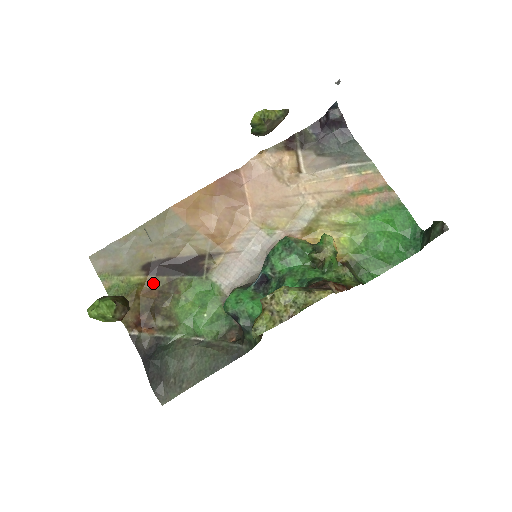
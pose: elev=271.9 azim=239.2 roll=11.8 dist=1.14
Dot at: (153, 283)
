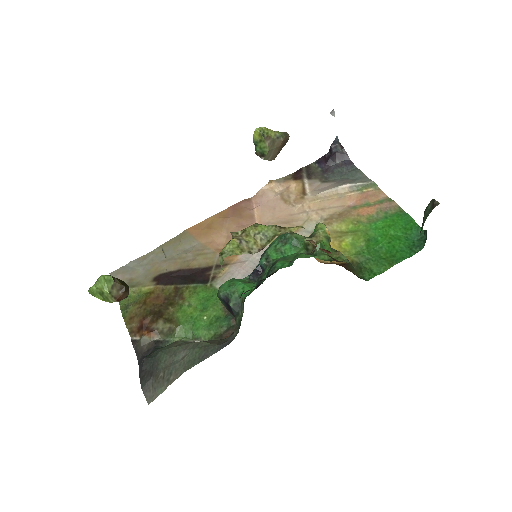
Dot at: (161, 292)
